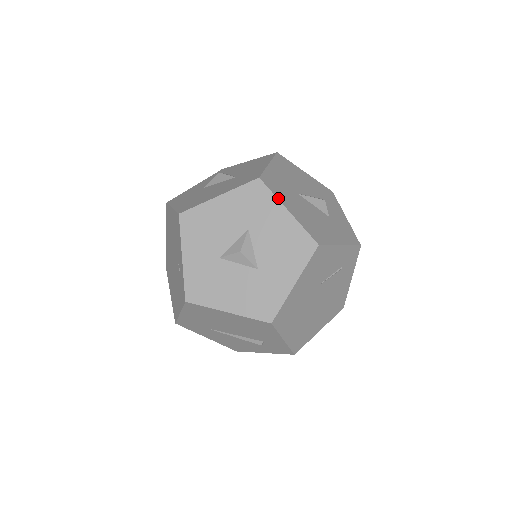
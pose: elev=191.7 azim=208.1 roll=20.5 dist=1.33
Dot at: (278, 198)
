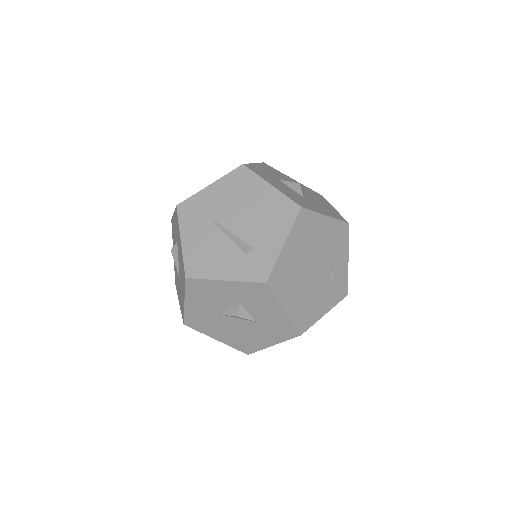
Dot at: occluded
